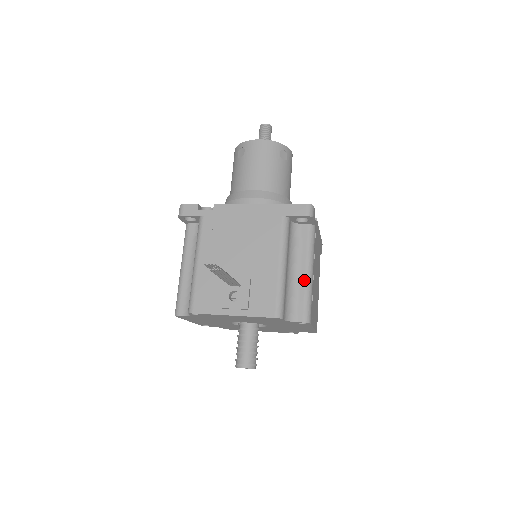
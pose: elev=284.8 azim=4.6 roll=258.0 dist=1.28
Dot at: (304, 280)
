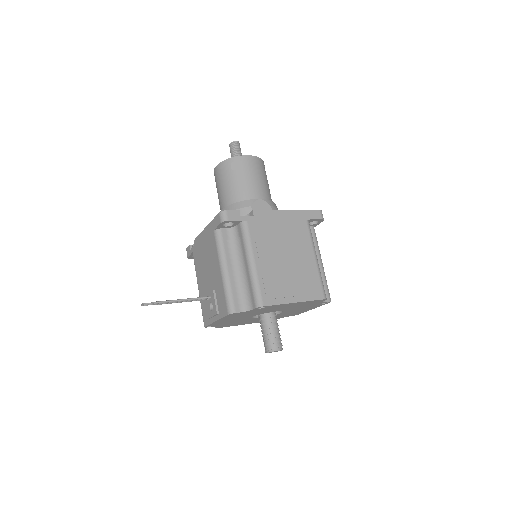
Dot at: (248, 272)
